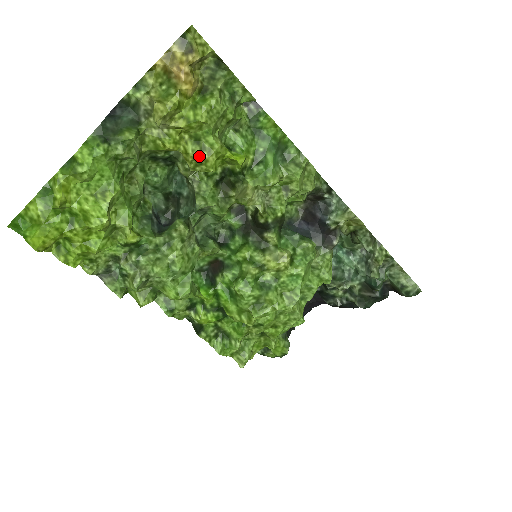
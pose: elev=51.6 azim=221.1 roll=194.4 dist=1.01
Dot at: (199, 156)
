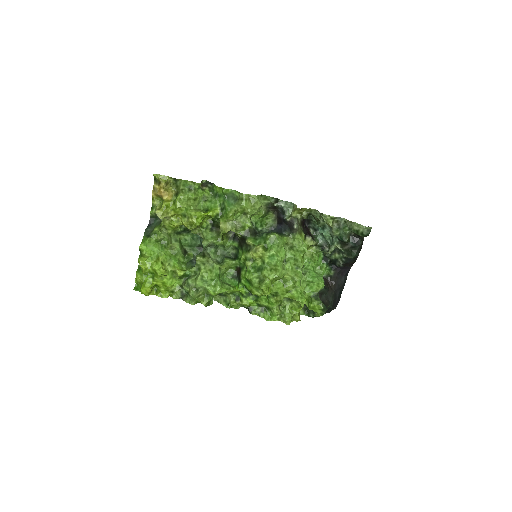
Dot at: (188, 222)
